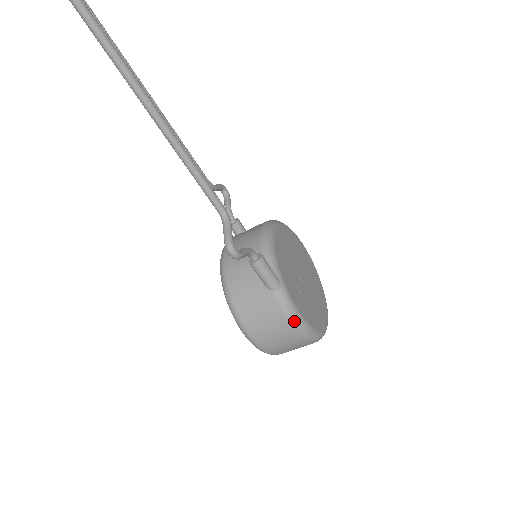
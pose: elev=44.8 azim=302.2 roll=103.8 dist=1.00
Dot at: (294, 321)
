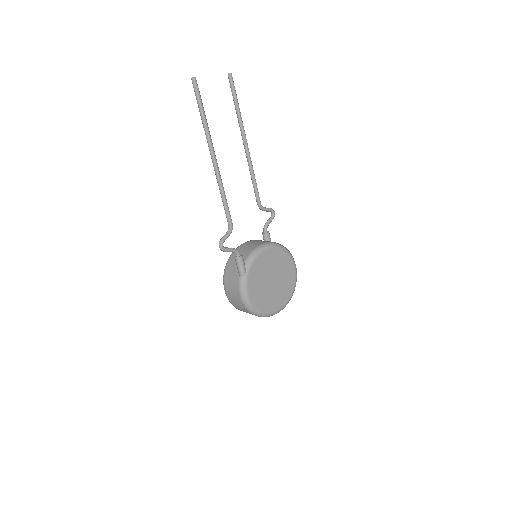
Dot at: (242, 296)
